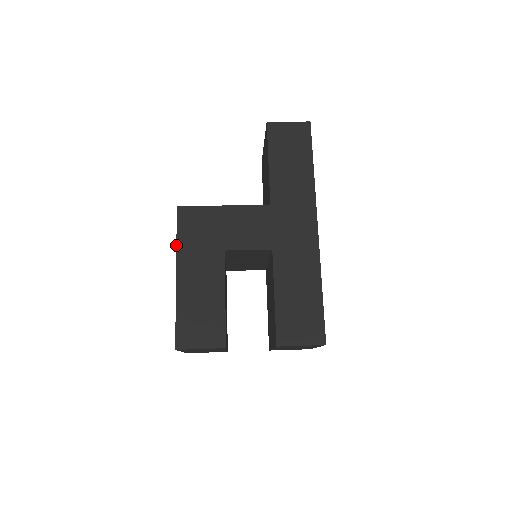
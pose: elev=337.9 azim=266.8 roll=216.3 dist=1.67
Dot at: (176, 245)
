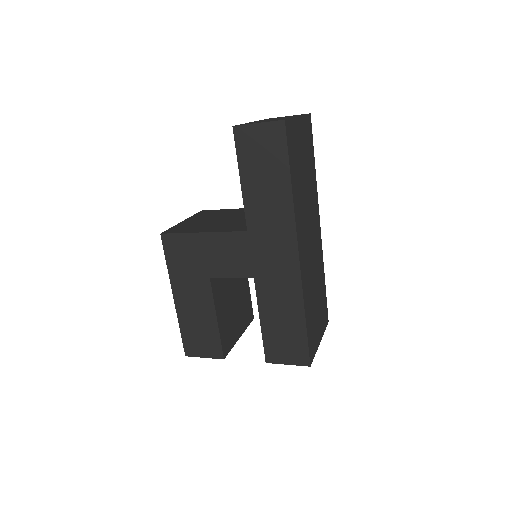
Dot at: (168, 271)
